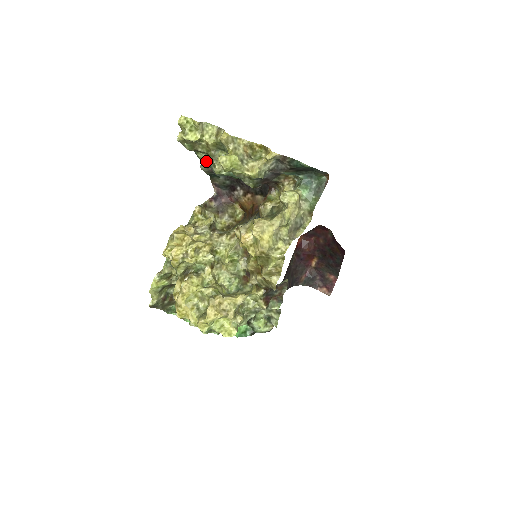
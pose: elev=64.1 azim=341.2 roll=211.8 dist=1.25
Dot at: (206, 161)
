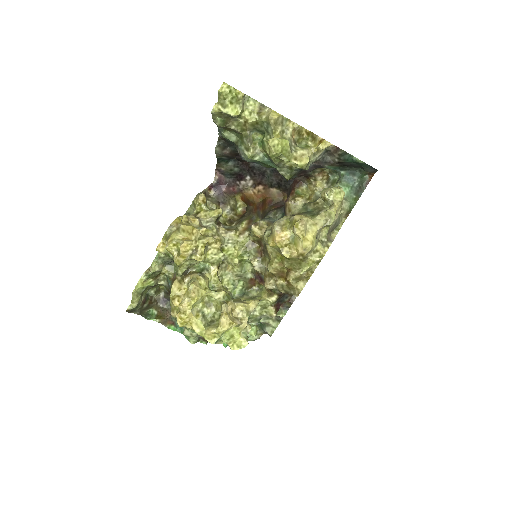
Dot at: (224, 142)
